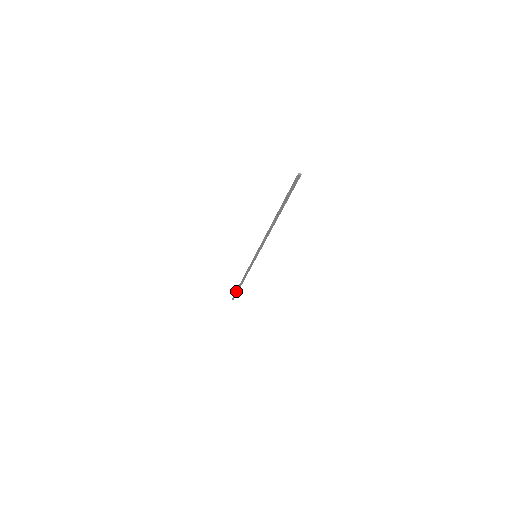
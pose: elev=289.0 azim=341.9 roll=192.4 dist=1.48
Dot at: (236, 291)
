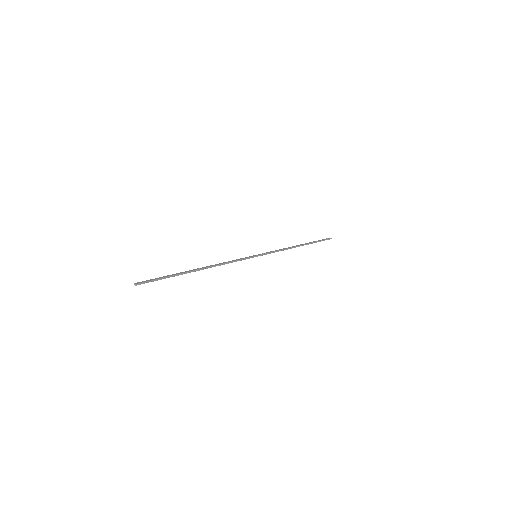
Dot at: (313, 242)
